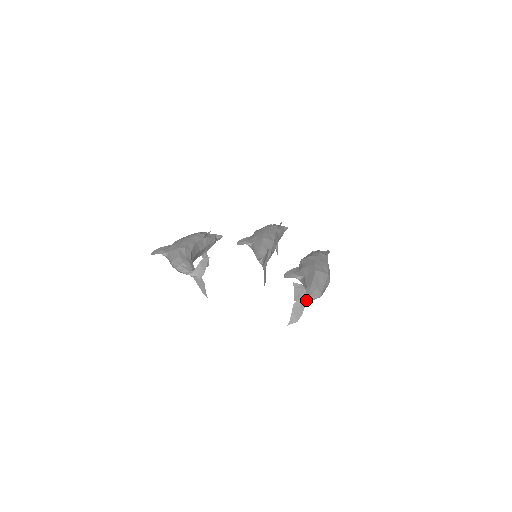
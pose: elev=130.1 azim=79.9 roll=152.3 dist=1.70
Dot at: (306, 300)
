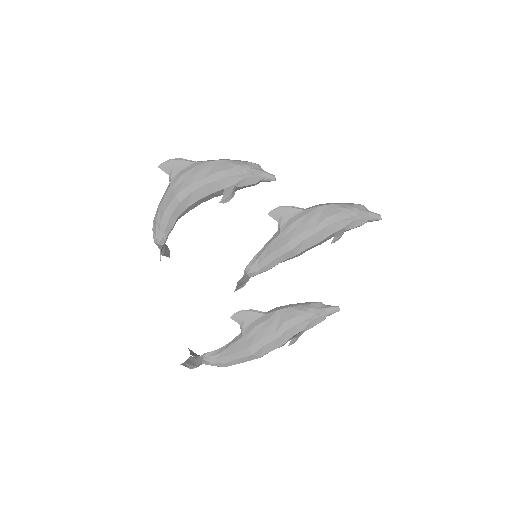
Dot at: (202, 363)
